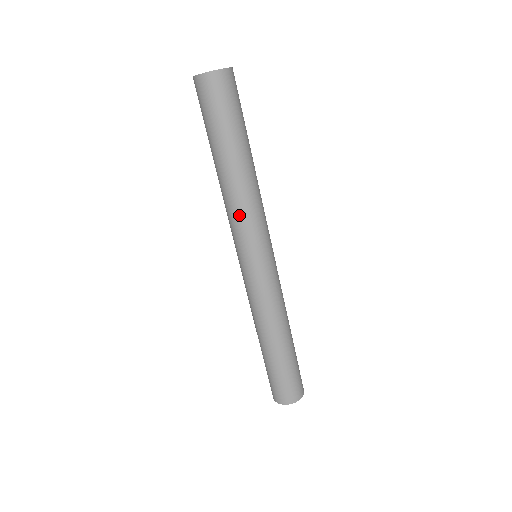
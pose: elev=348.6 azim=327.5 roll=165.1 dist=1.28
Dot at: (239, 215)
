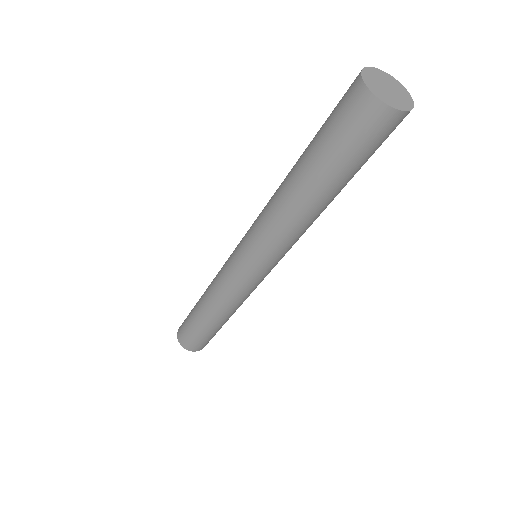
Dot at: (266, 226)
